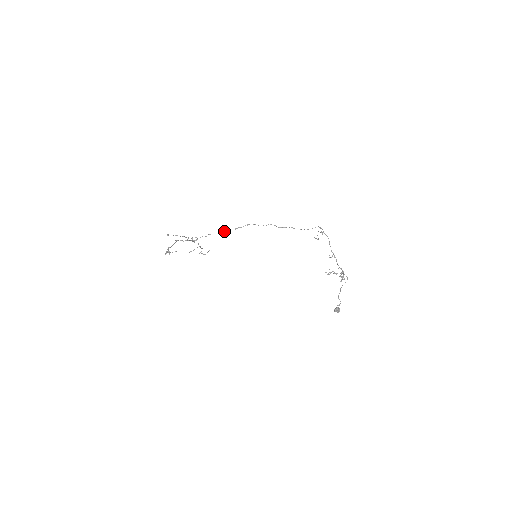
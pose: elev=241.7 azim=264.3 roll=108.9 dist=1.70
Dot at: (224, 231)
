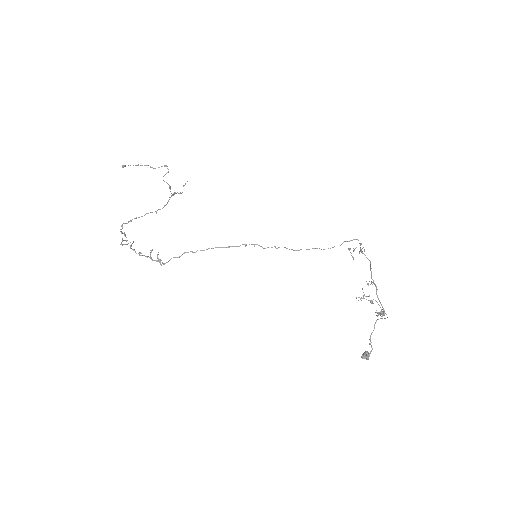
Dot at: occluded
